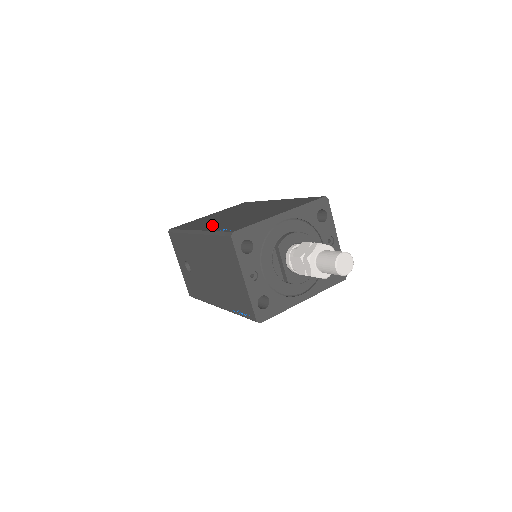
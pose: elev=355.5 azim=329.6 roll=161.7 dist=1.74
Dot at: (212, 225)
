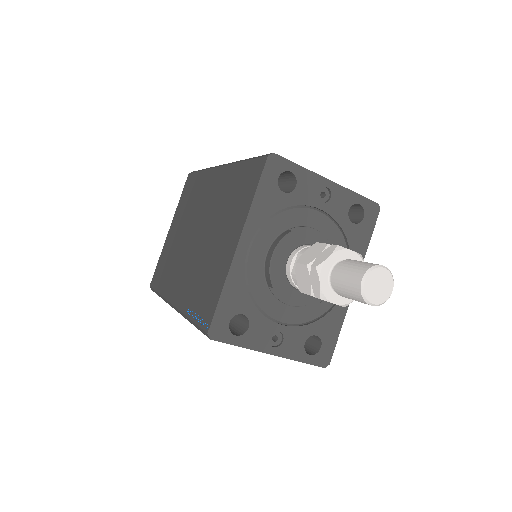
Dot at: (181, 286)
